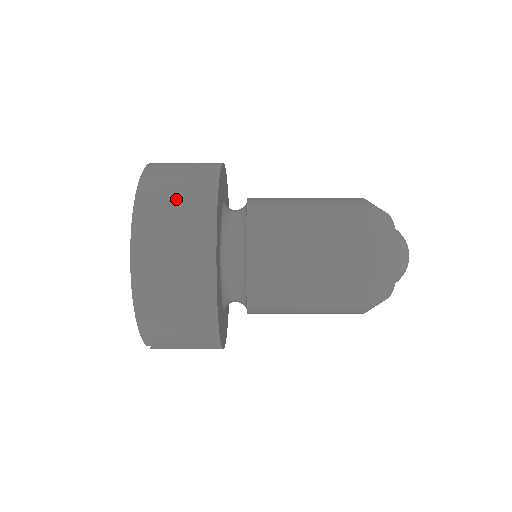
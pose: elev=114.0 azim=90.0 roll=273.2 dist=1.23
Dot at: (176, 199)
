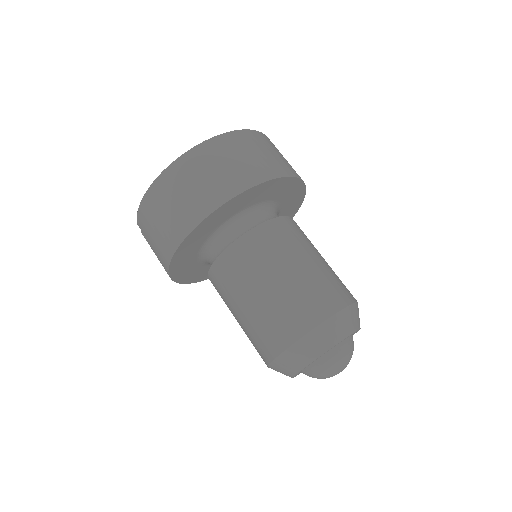
Dot at: (236, 160)
